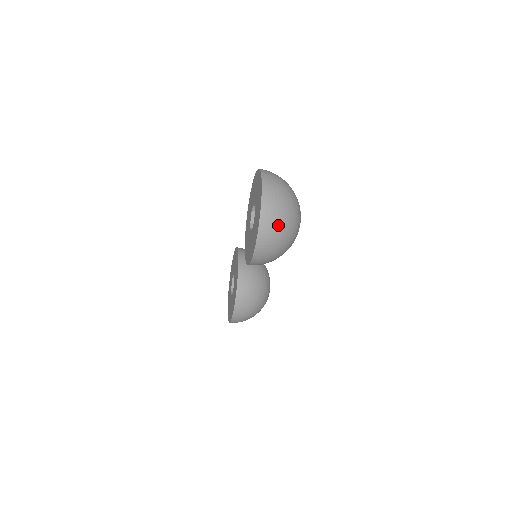
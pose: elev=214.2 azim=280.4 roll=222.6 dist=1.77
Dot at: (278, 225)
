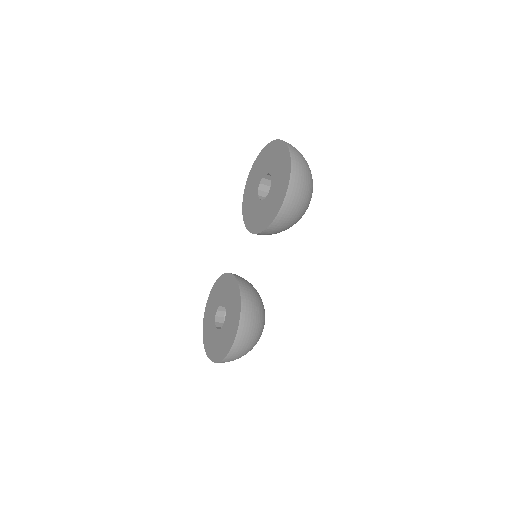
Dot at: (304, 166)
